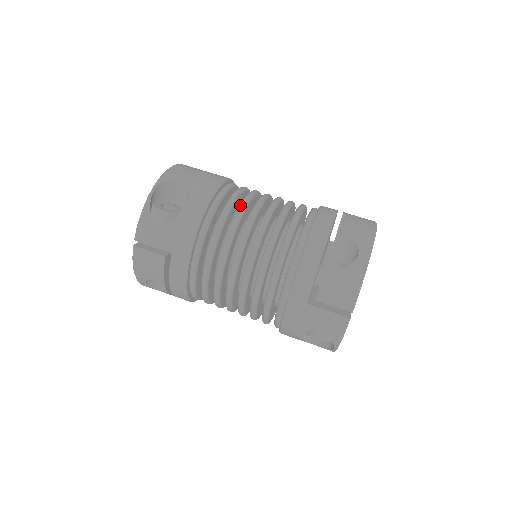
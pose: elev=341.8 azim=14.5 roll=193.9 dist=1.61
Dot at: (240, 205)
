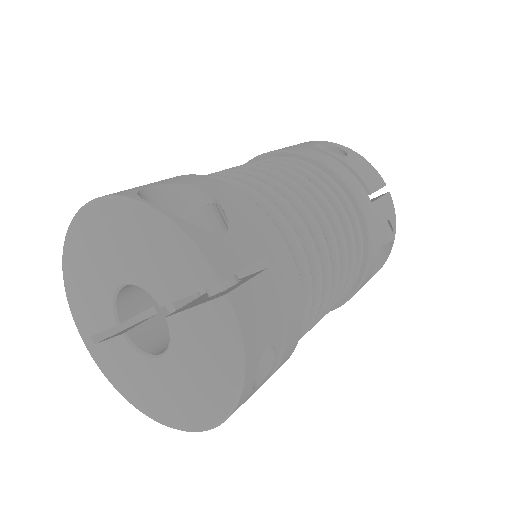
Dot at: (229, 174)
